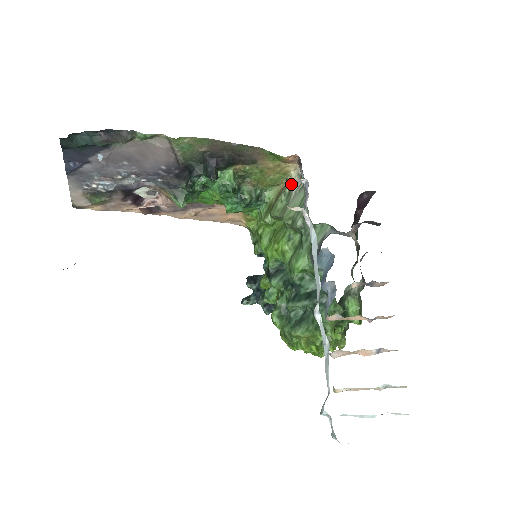
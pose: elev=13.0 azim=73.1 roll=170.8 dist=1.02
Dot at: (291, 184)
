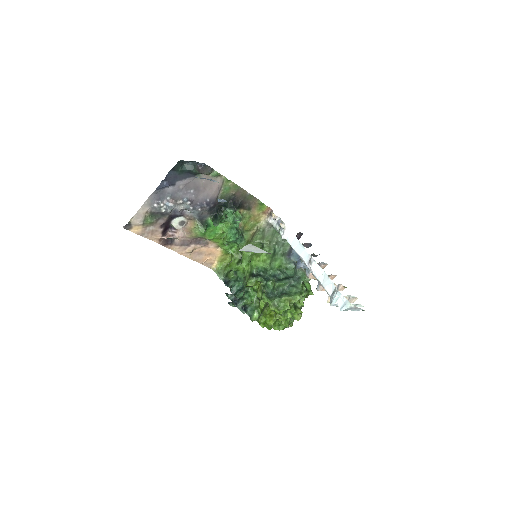
Dot at: (263, 226)
